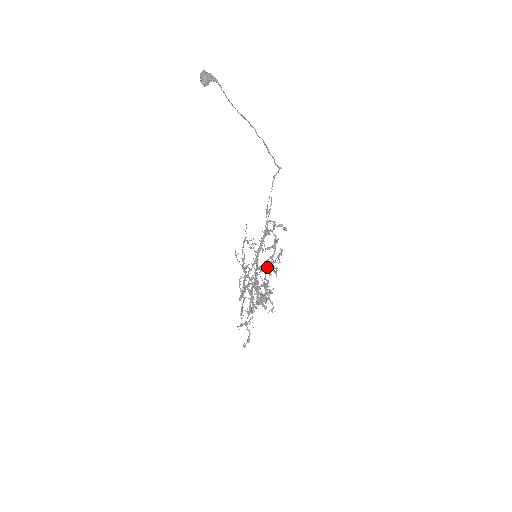
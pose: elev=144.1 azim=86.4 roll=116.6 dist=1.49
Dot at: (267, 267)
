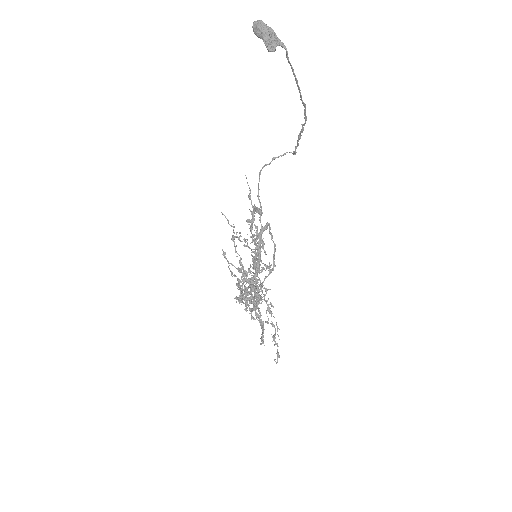
Dot at: (254, 262)
